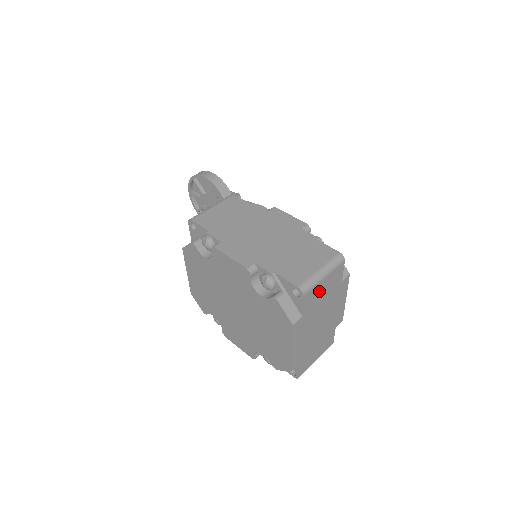
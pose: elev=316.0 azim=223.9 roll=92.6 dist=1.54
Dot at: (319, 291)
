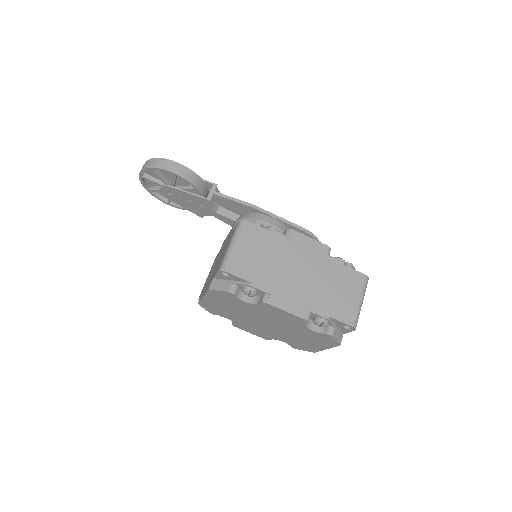
Dot at: occluded
